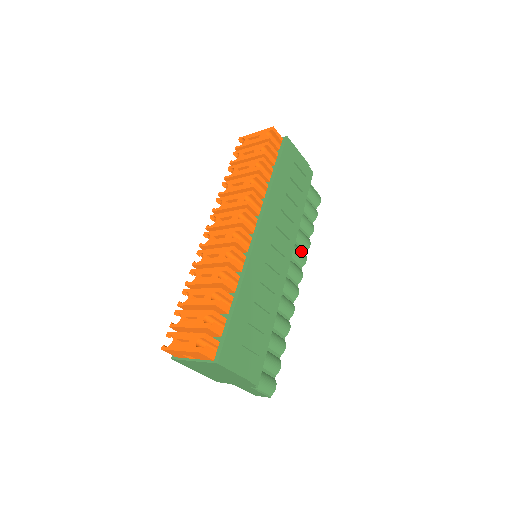
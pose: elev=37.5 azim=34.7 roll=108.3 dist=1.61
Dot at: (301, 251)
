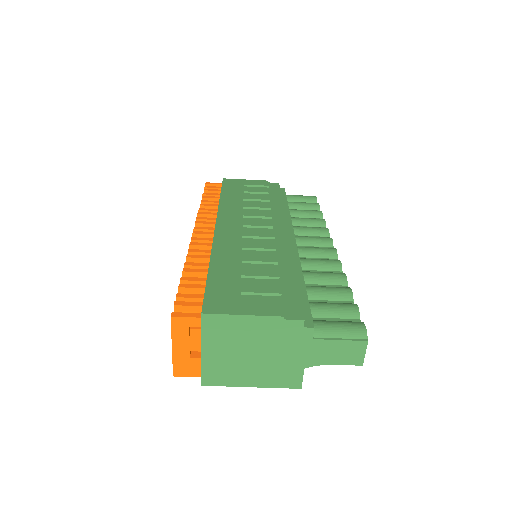
Dot at: (314, 227)
